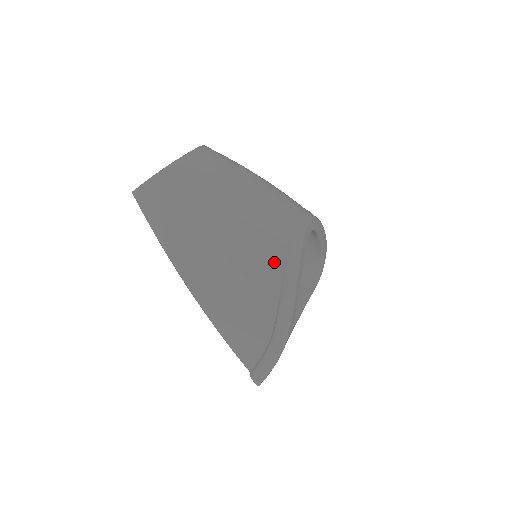
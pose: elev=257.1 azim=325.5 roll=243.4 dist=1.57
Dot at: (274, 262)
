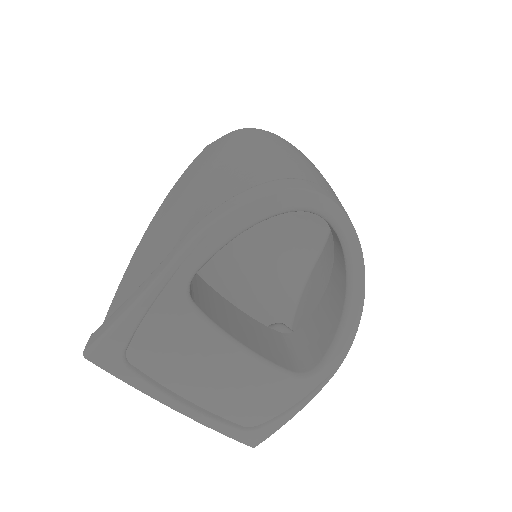
Dot at: (254, 180)
